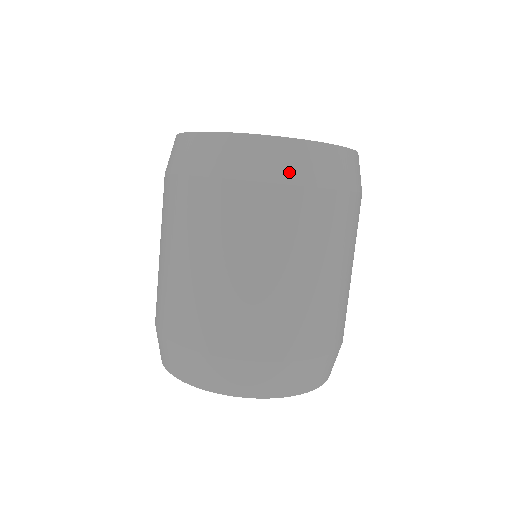
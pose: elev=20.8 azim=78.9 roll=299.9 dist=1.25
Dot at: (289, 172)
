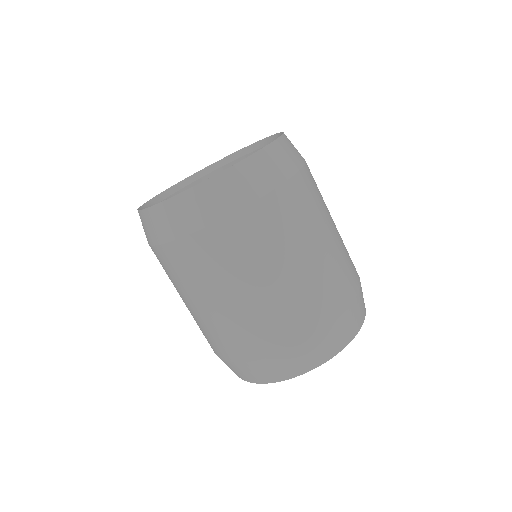
Dot at: (214, 211)
